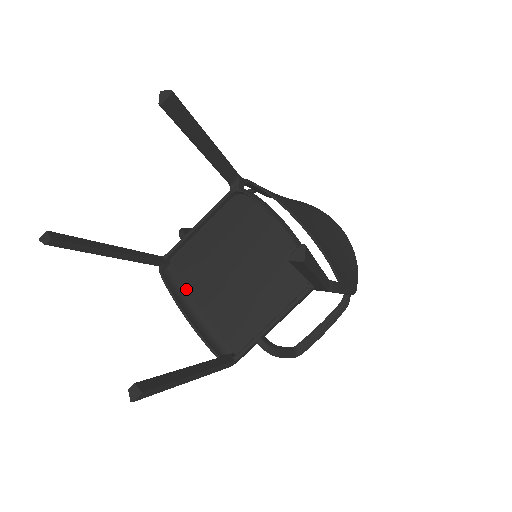
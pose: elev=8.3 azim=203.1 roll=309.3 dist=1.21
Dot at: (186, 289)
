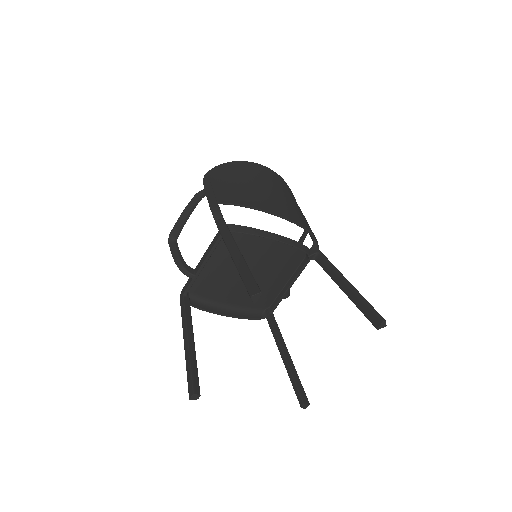
Dot at: (214, 300)
